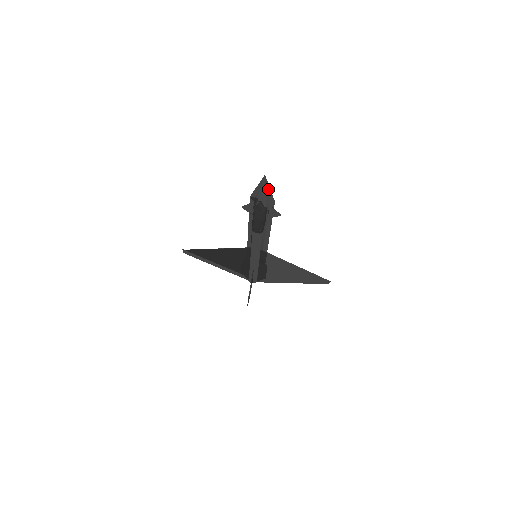
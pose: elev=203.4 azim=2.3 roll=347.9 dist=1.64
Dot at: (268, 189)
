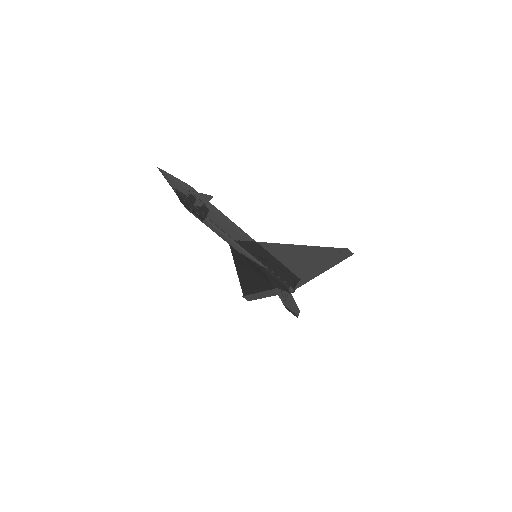
Dot at: (172, 177)
